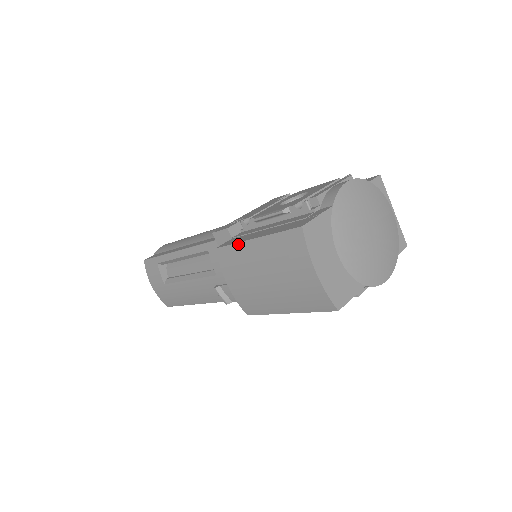
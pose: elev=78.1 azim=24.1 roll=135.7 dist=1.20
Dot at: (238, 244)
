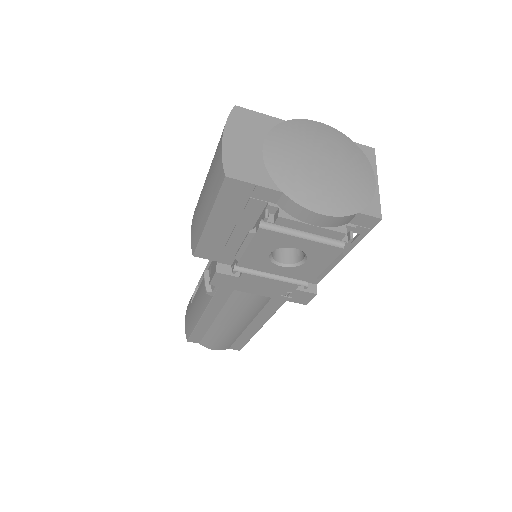
Dot at: occluded
